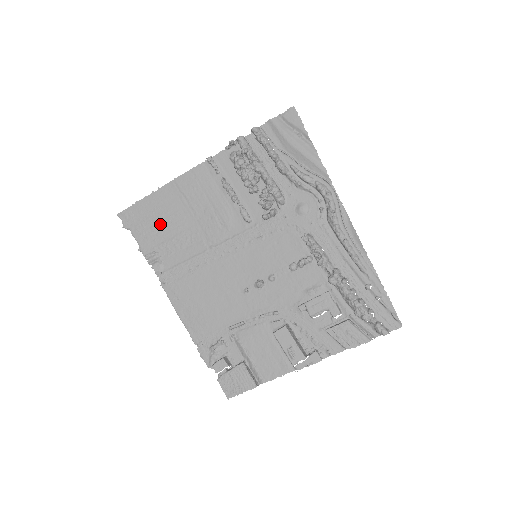
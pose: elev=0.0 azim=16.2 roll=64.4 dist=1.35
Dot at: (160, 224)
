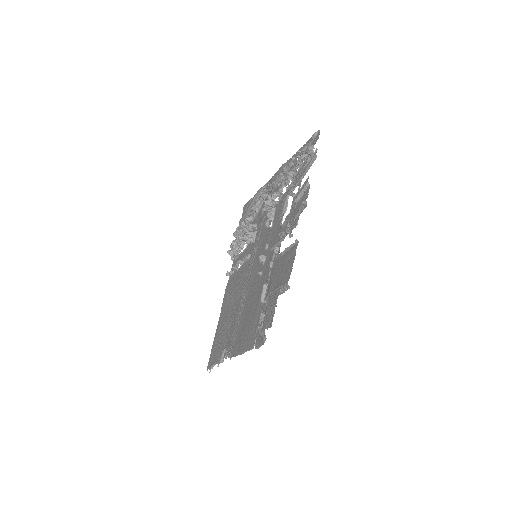
Dot at: (222, 335)
